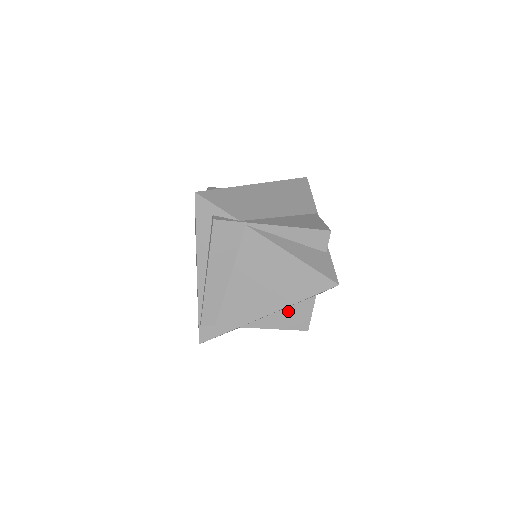
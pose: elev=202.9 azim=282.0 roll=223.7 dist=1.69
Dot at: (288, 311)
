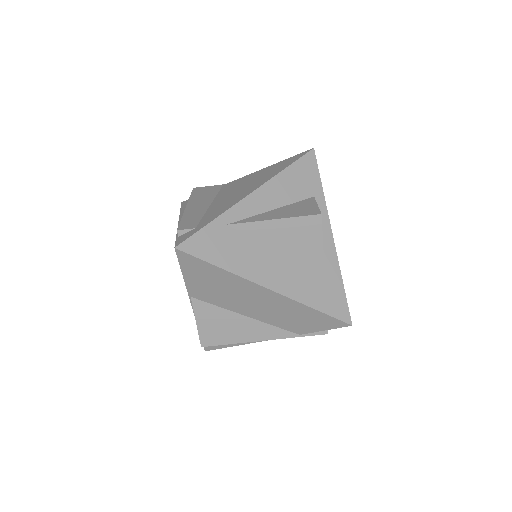
Dot at: (286, 208)
